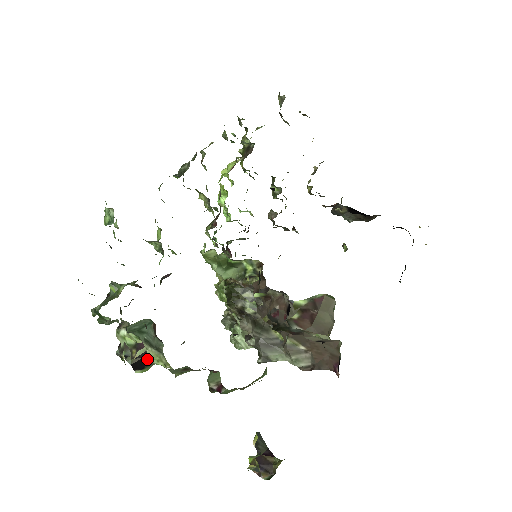
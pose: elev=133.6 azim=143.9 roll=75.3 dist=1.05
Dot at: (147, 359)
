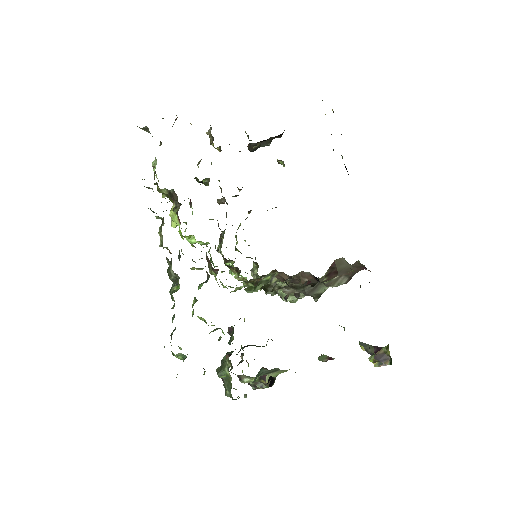
Dot at: (273, 377)
